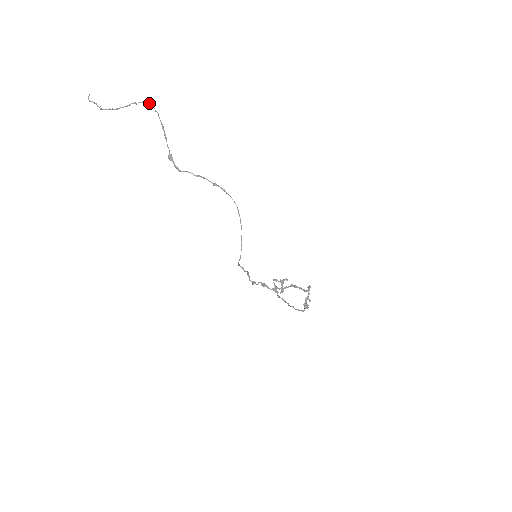
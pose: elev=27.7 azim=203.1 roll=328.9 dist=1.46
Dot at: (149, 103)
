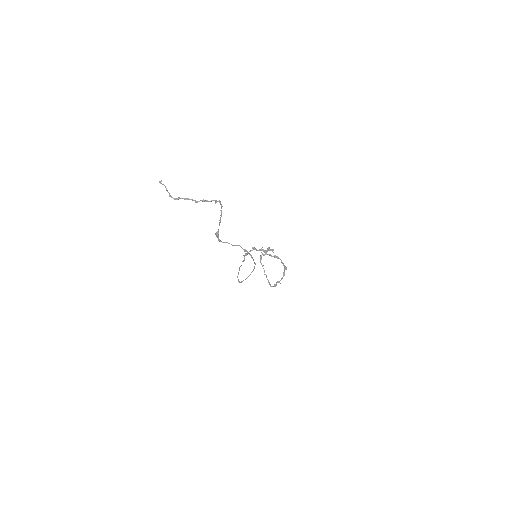
Dot at: occluded
